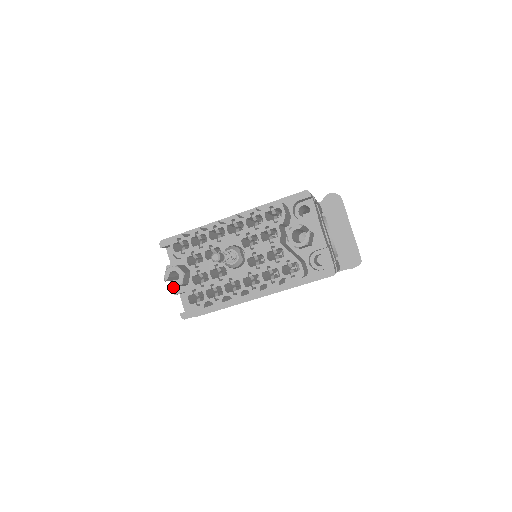
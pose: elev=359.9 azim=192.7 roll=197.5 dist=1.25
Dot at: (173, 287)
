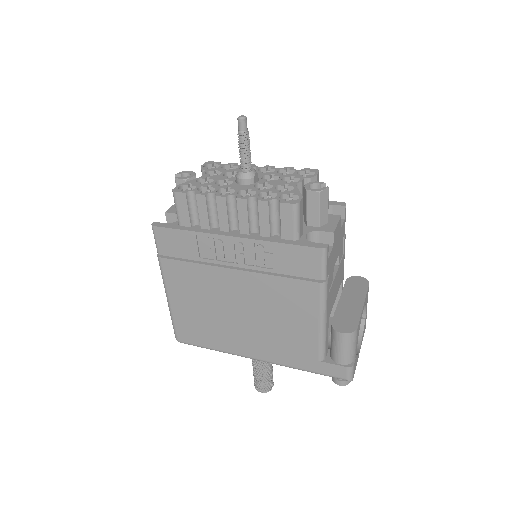
Dot at: (177, 179)
